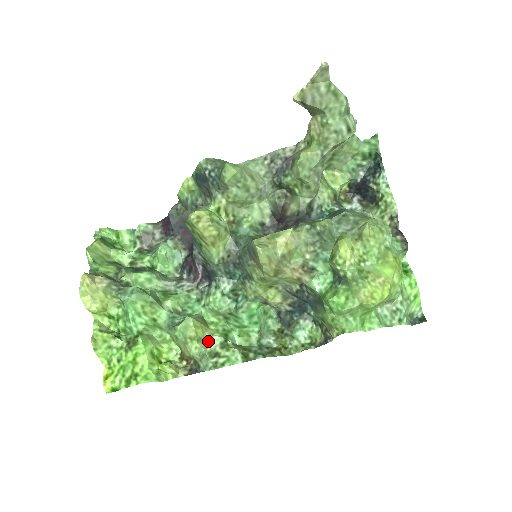
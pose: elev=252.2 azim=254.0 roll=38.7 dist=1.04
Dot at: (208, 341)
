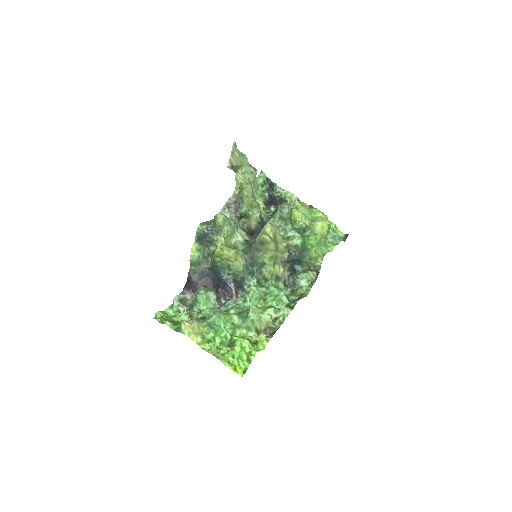
Dot at: occluded
